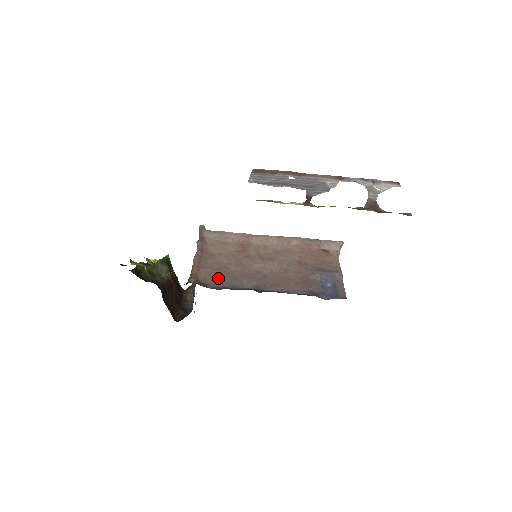
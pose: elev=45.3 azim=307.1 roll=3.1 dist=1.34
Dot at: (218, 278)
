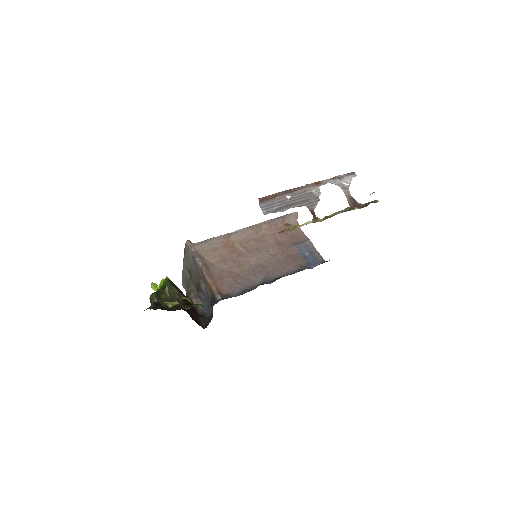
Dot at: (233, 285)
